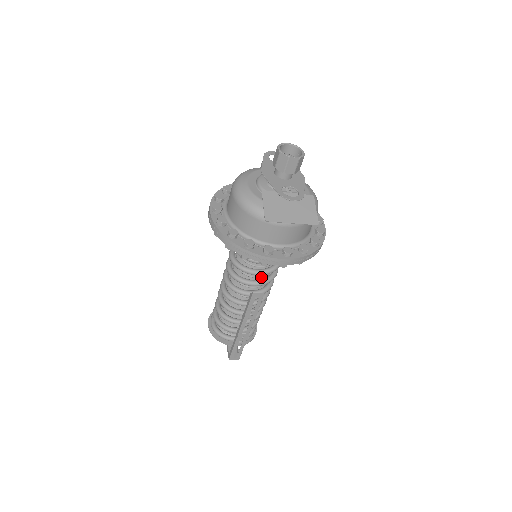
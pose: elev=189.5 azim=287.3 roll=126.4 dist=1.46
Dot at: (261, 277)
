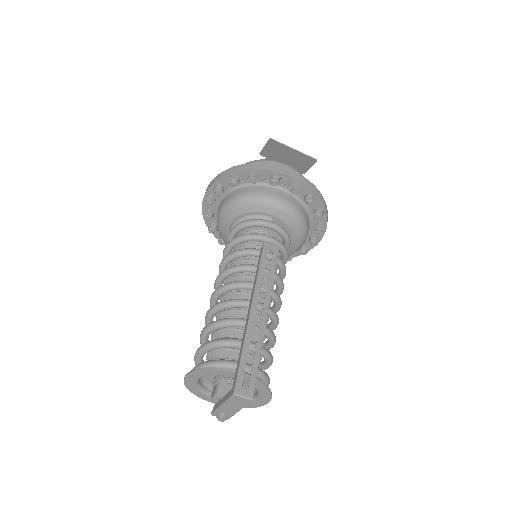
Dot at: occluded
